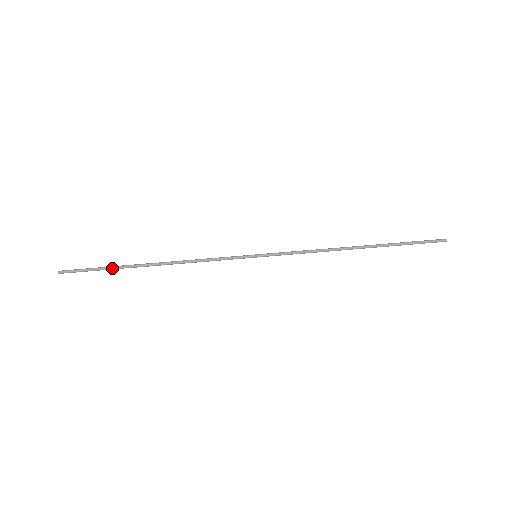
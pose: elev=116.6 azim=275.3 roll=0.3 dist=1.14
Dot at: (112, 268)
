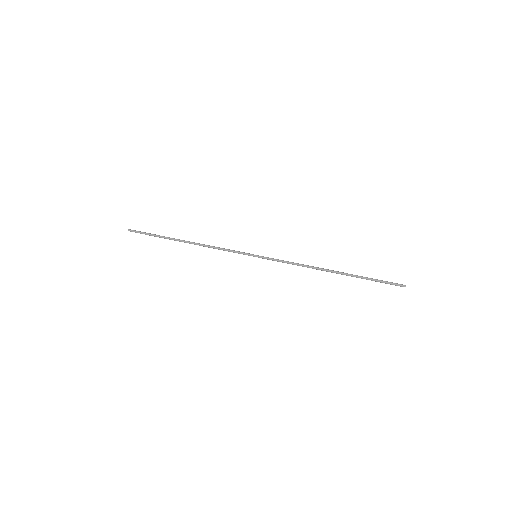
Dot at: (161, 236)
